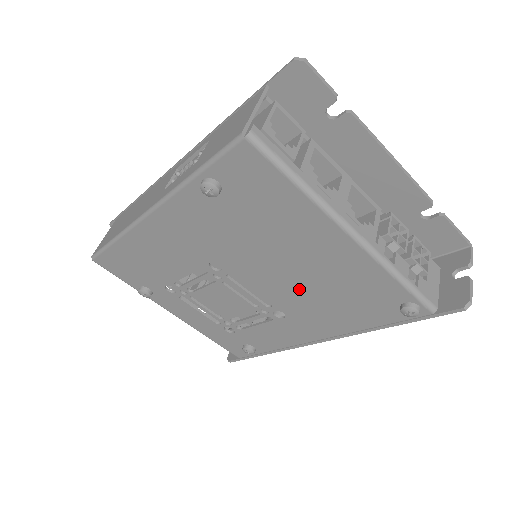
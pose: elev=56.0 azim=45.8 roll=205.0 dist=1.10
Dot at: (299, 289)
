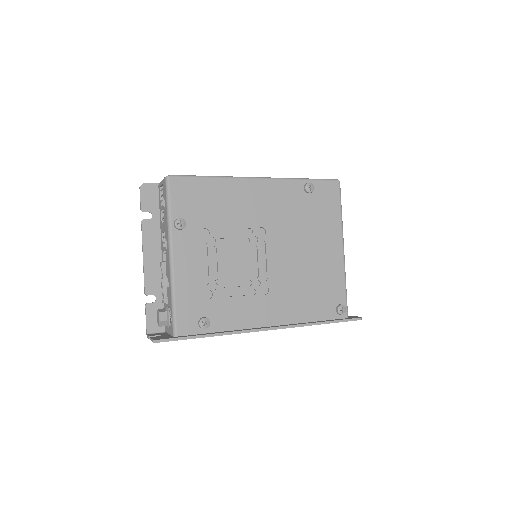
Dot at: (295, 272)
